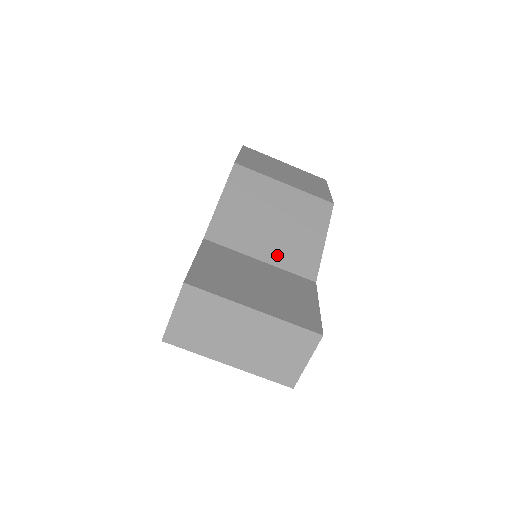
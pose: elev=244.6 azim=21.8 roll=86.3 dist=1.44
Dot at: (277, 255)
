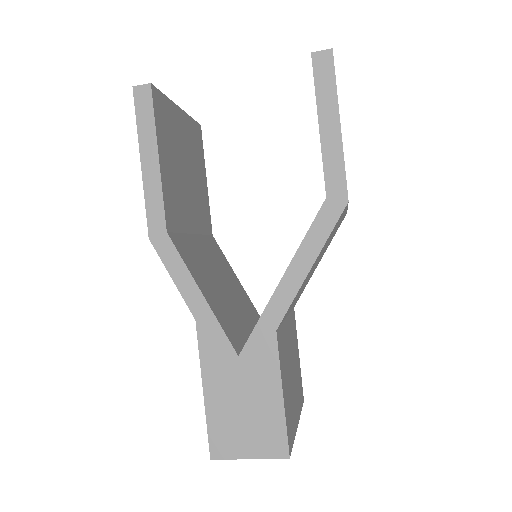
Dot at: occluded
